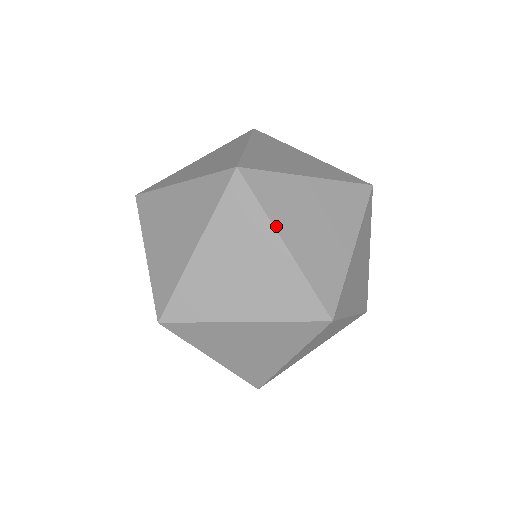
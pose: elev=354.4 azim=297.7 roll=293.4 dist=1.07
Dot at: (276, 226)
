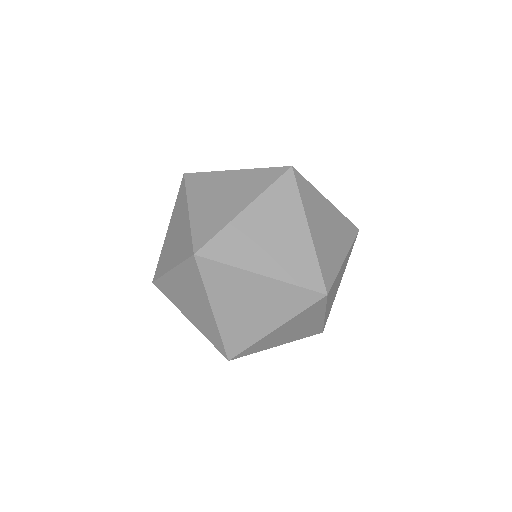
Dot at: (306, 215)
